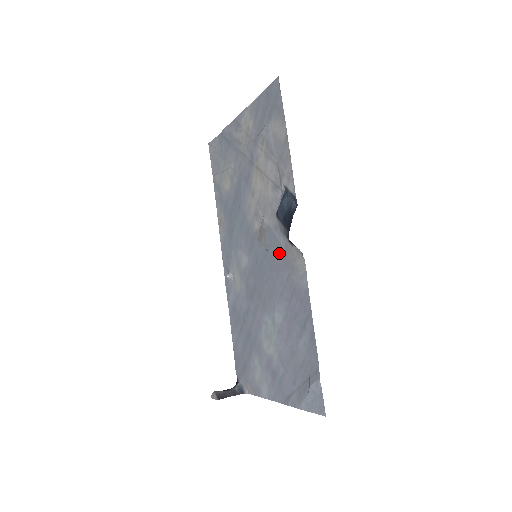
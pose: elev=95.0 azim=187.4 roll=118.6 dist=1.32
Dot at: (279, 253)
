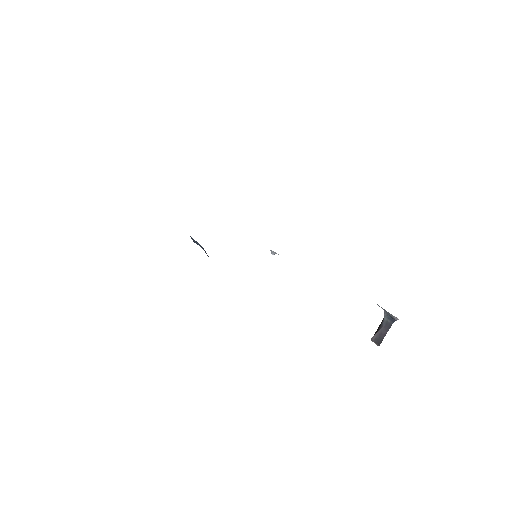
Dot at: occluded
